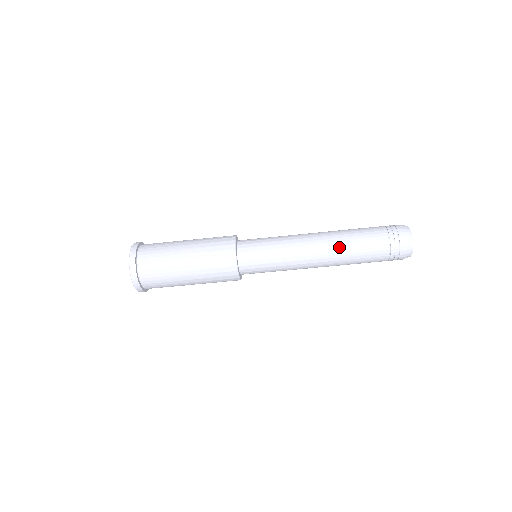
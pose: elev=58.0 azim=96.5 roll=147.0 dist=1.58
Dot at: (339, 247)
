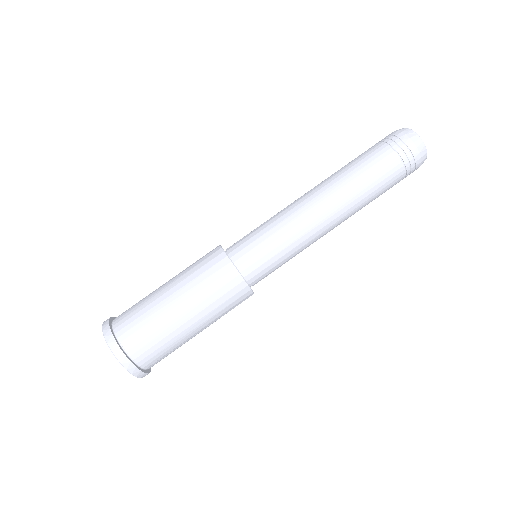
Dot at: occluded
